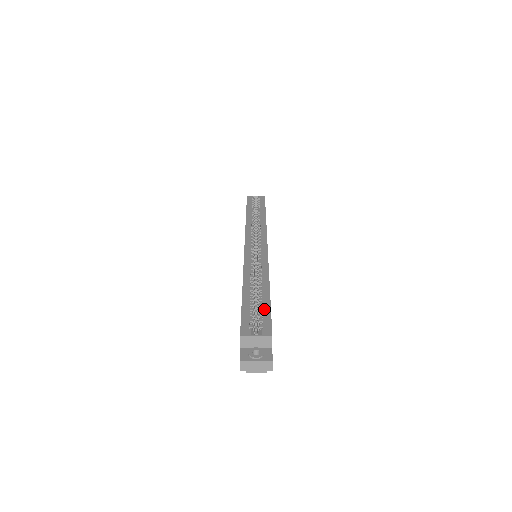
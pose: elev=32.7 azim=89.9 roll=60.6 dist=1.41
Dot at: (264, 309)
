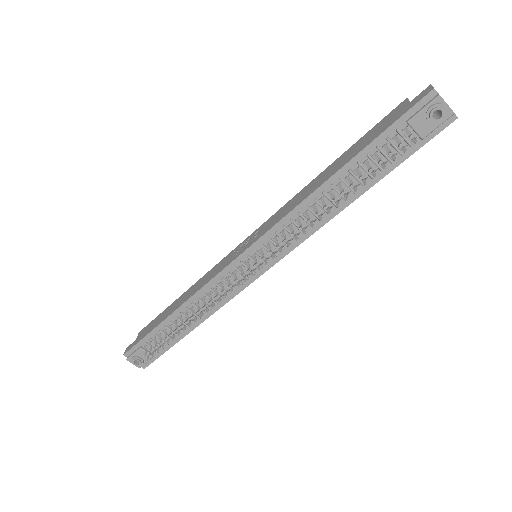
Dot at: occluded
